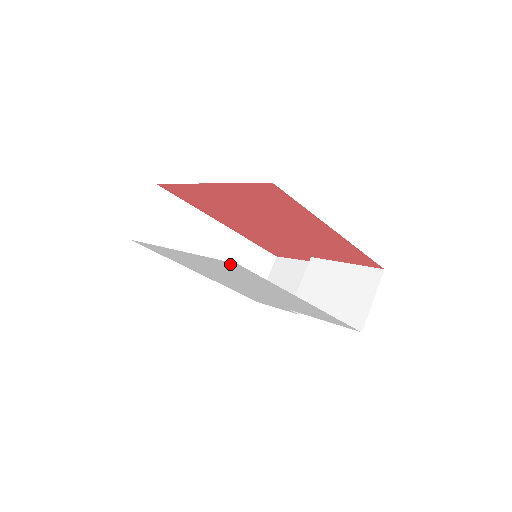
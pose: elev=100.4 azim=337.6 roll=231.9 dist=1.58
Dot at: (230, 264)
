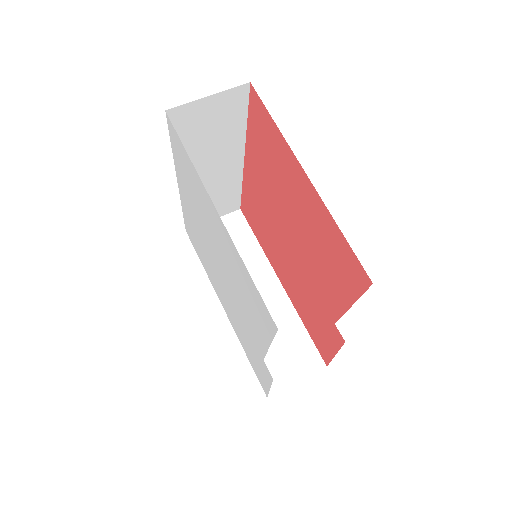
Dot at: (172, 135)
